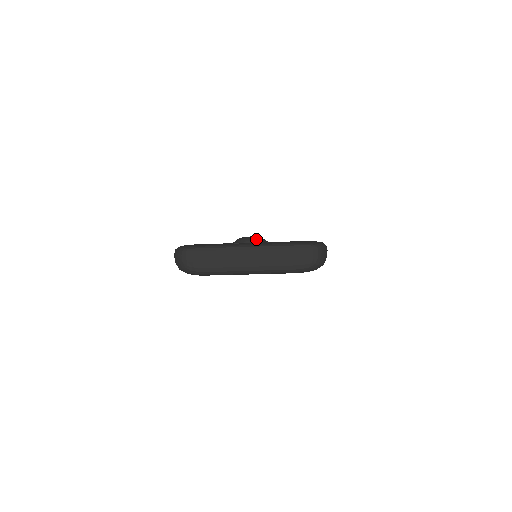
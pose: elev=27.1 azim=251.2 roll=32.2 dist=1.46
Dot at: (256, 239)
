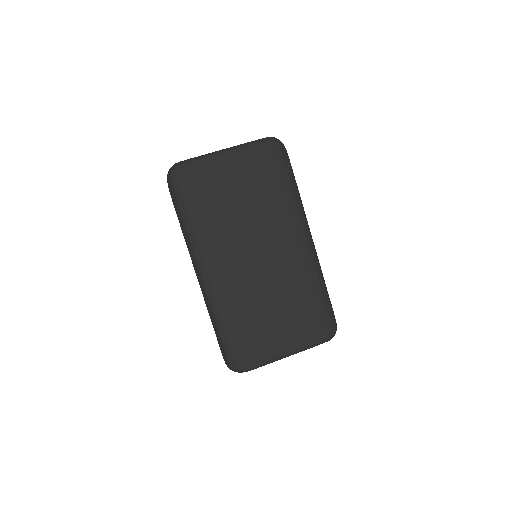
Dot at: occluded
